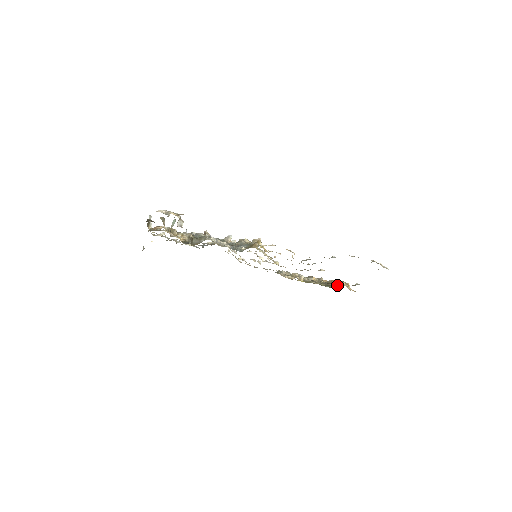
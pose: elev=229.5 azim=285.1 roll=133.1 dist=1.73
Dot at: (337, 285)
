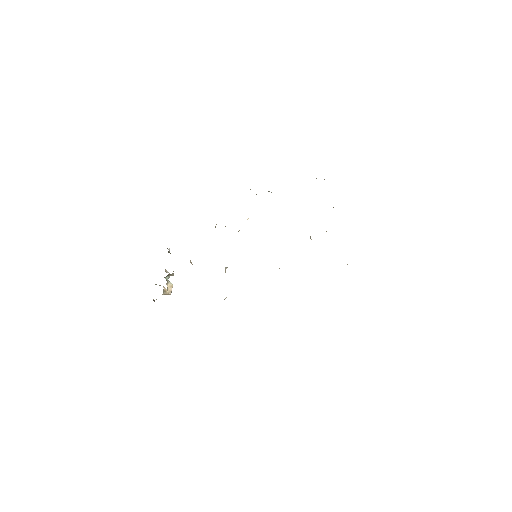
Dot at: occluded
